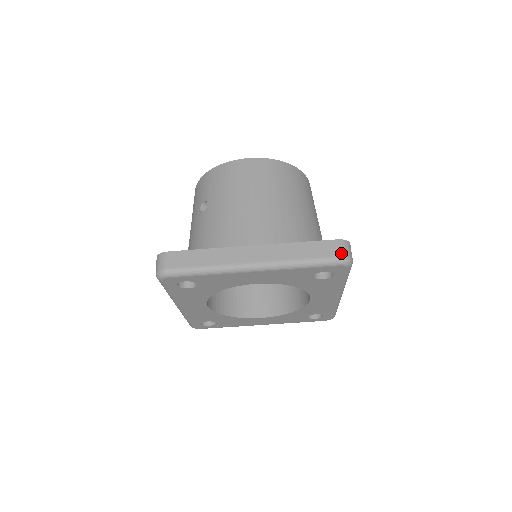
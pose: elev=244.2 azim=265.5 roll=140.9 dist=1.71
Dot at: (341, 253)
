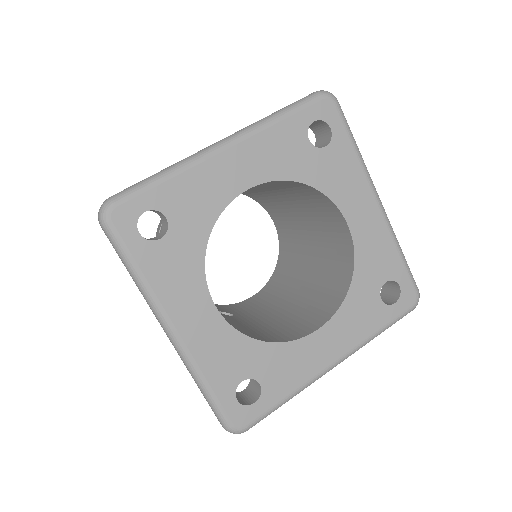
Dot at: (314, 92)
